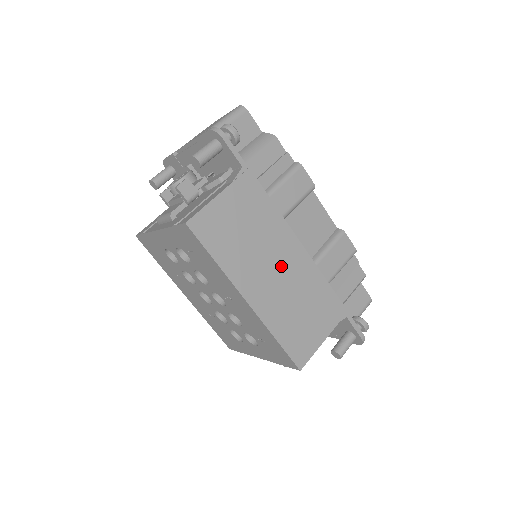
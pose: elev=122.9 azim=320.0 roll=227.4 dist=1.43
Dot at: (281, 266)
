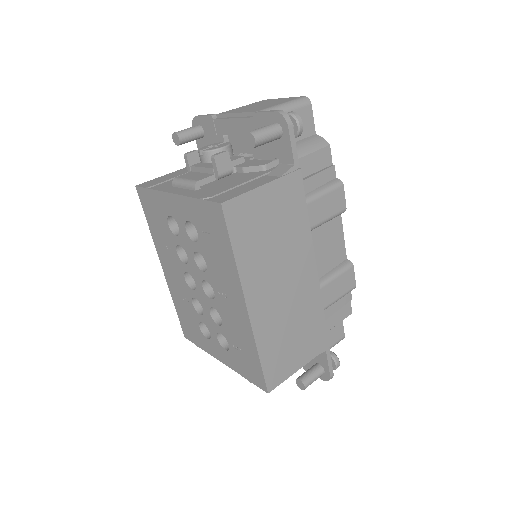
Dot at: (291, 281)
